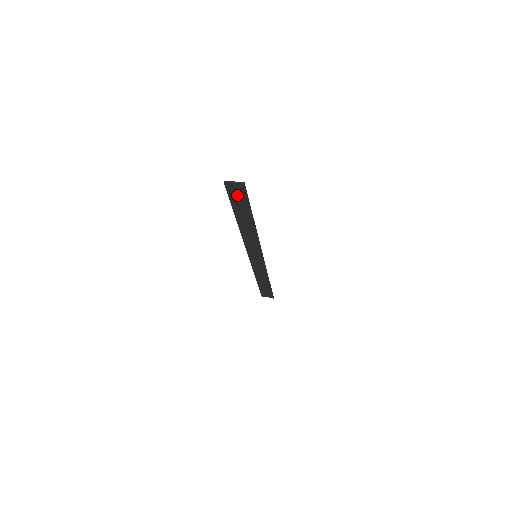
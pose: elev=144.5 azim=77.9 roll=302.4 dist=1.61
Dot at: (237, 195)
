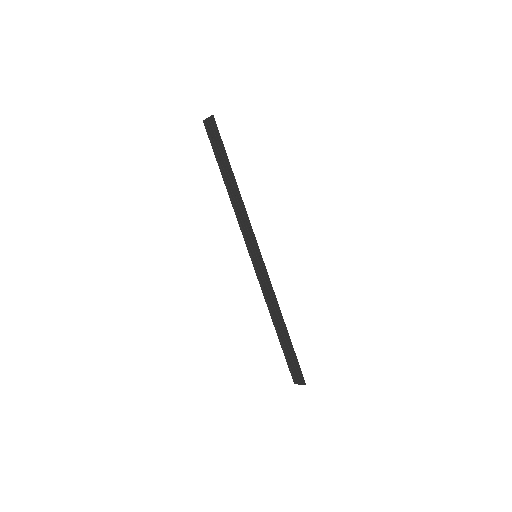
Dot at: (214, 136)
